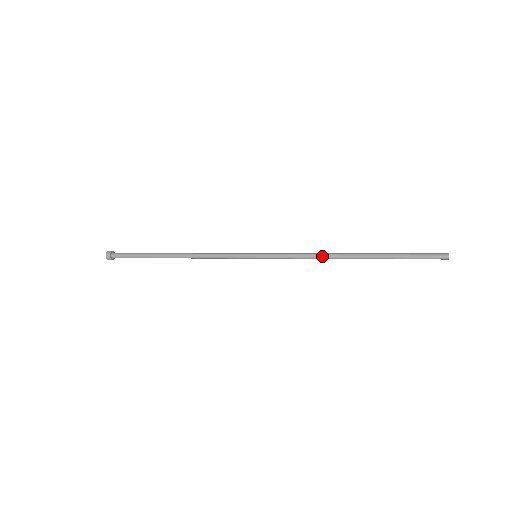
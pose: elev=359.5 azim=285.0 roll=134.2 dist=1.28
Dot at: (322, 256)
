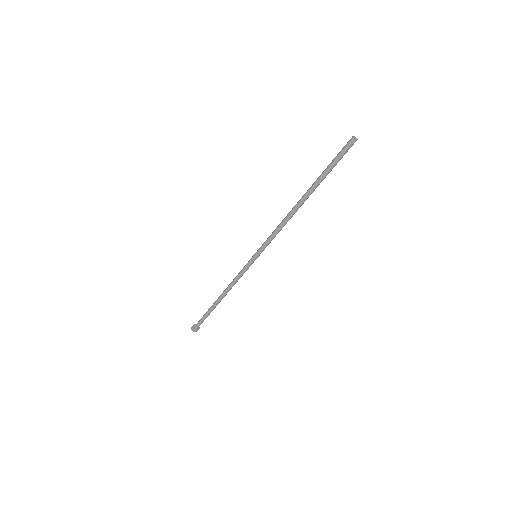
Dot at: (285, 217)
